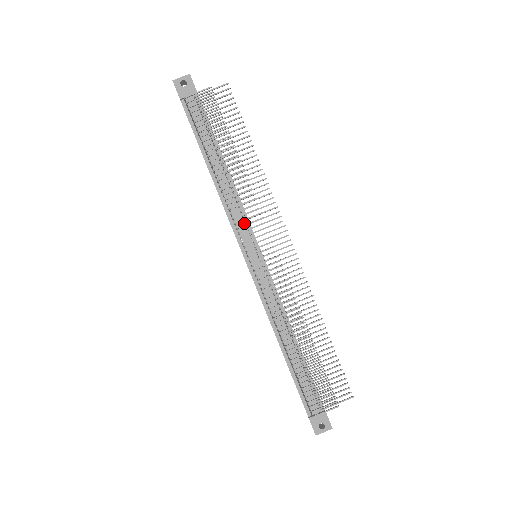
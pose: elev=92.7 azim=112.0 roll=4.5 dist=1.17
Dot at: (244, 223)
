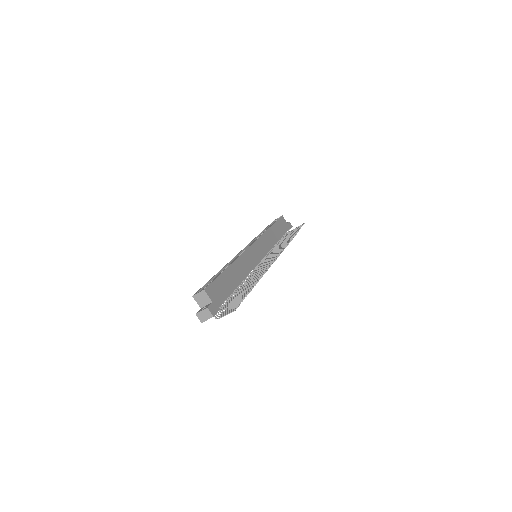
Dot at: occluded
